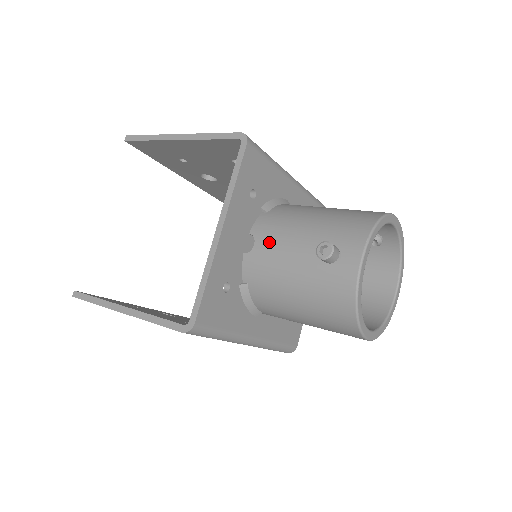
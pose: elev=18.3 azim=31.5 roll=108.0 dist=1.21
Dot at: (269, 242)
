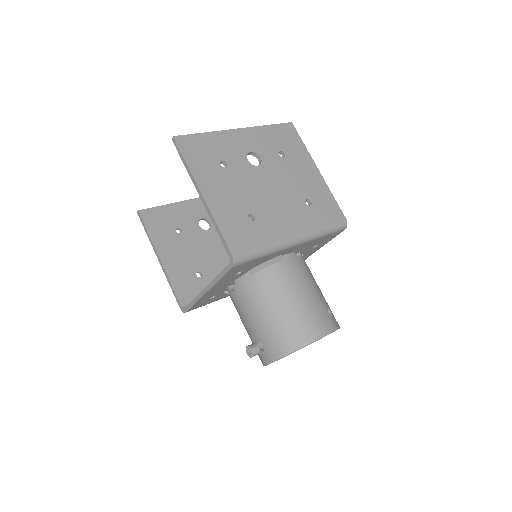
Dot at: (240, 300)
